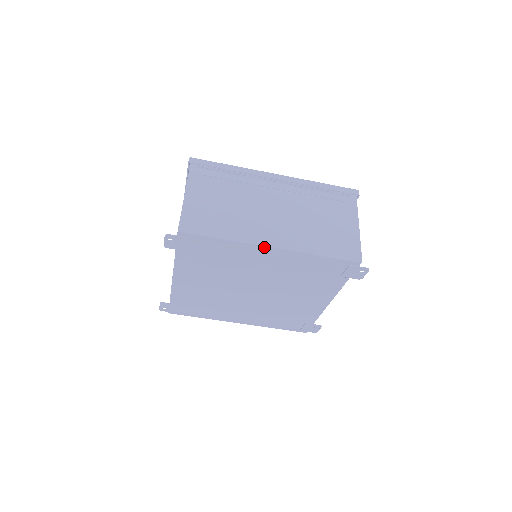
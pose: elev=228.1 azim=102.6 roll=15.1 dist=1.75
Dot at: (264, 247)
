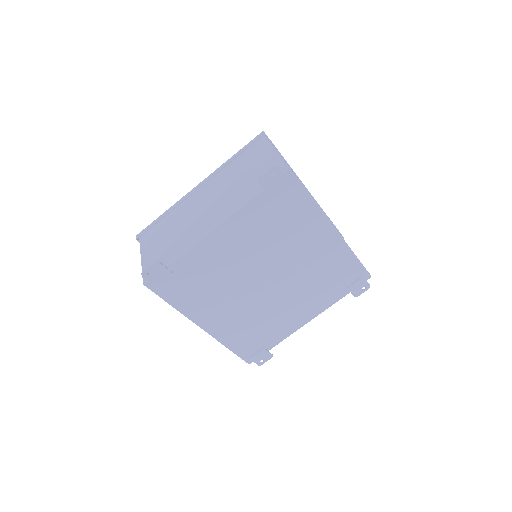
Dot at: (330, 225)
